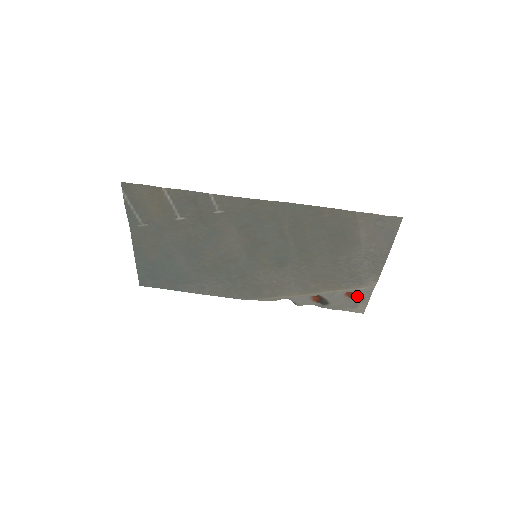
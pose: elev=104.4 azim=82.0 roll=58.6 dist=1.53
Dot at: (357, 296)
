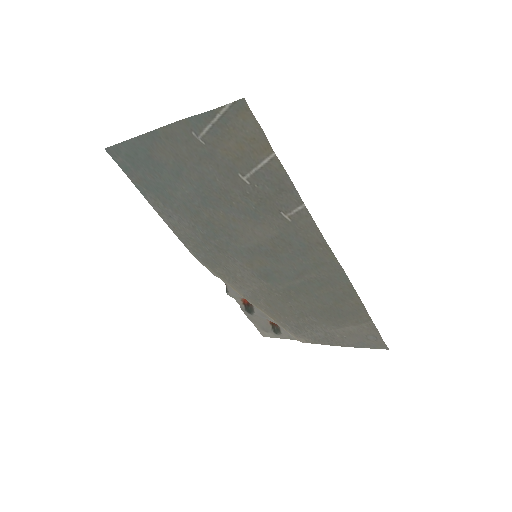
Dot at: (277, 328)
